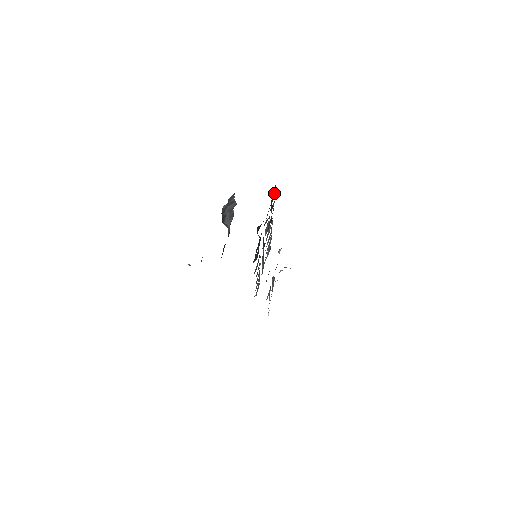
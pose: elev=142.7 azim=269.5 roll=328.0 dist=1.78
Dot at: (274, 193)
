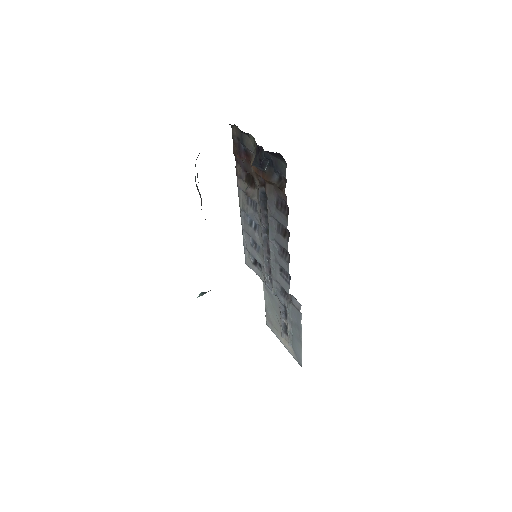
Dot at: (233, 148)
